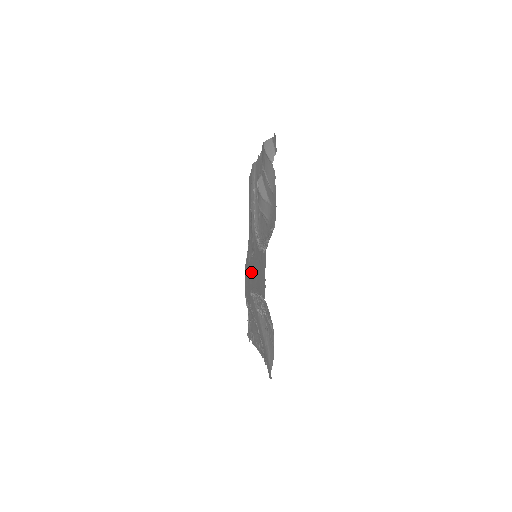
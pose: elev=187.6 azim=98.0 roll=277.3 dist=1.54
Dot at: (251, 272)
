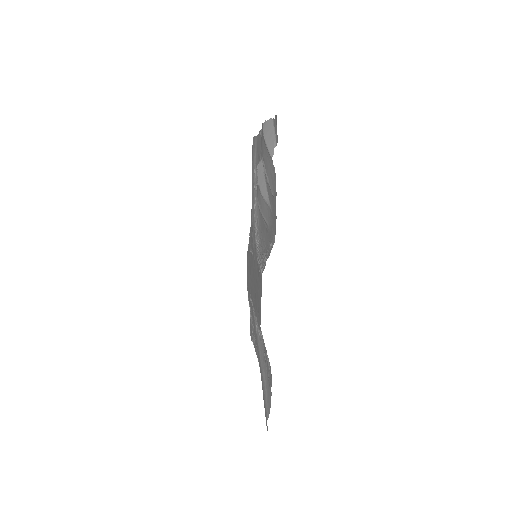
Dot at: (251, 272)
